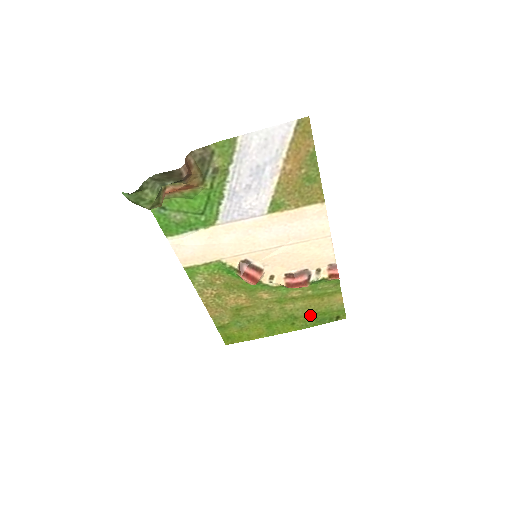
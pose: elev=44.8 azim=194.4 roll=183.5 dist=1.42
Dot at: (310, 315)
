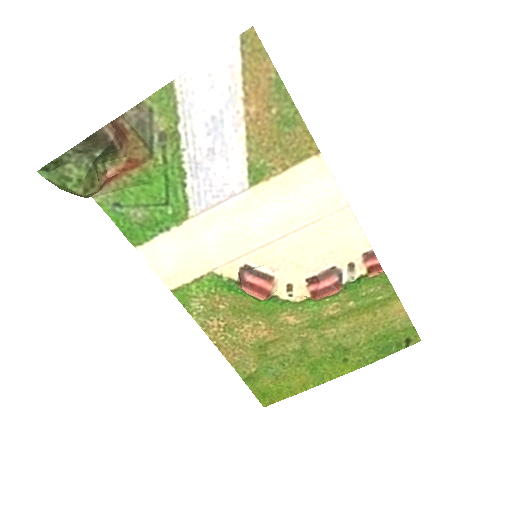
Dot at: (365, 342)
